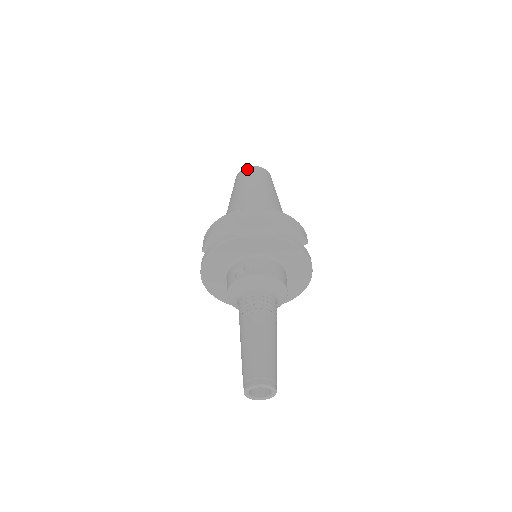
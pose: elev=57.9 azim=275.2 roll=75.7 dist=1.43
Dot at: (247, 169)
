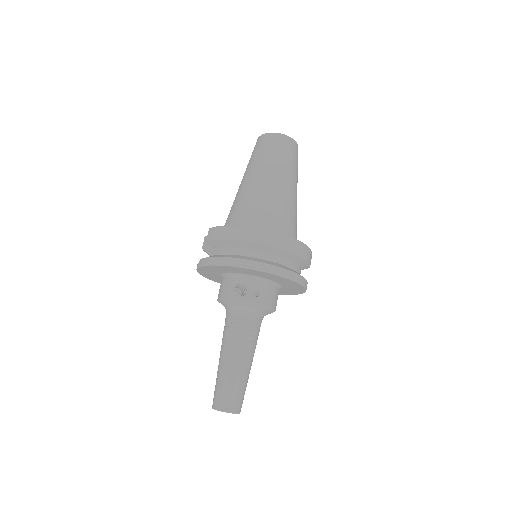
Dot at: (278, 138)
